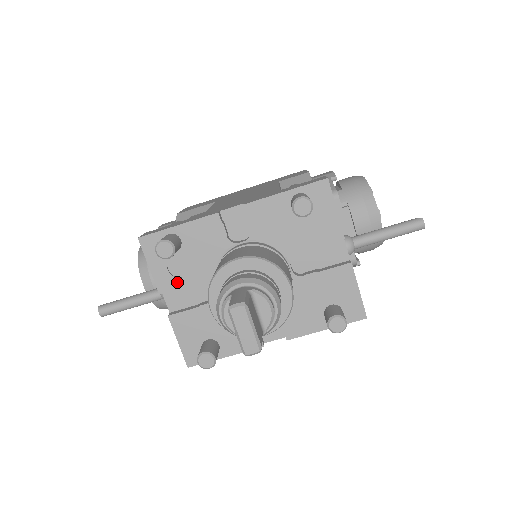
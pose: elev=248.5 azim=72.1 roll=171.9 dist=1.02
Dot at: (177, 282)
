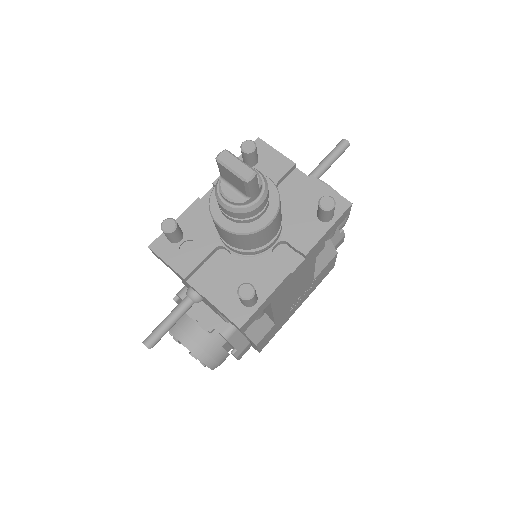
Dot at: (194, 262)
